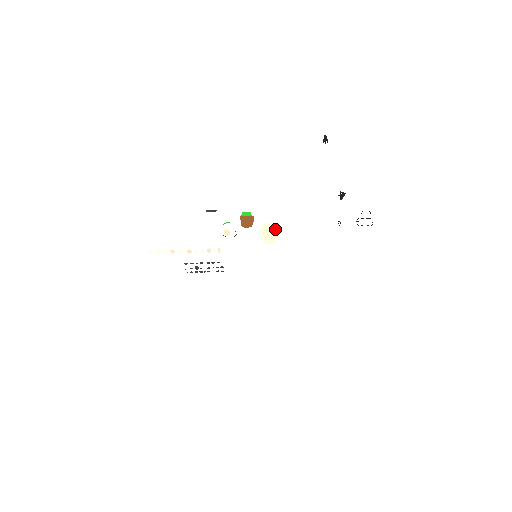
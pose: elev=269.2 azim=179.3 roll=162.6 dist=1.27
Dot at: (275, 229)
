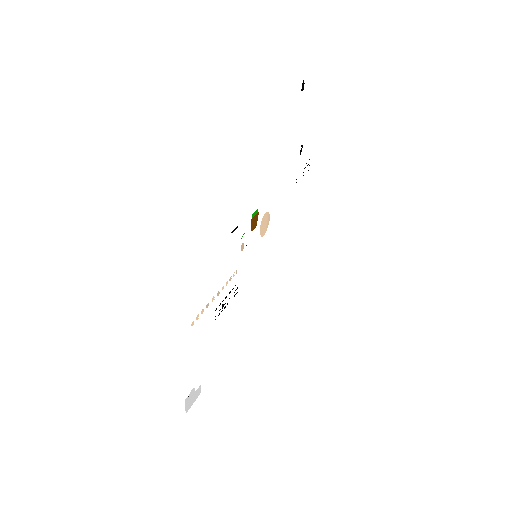
Dot at: (268, 216)
